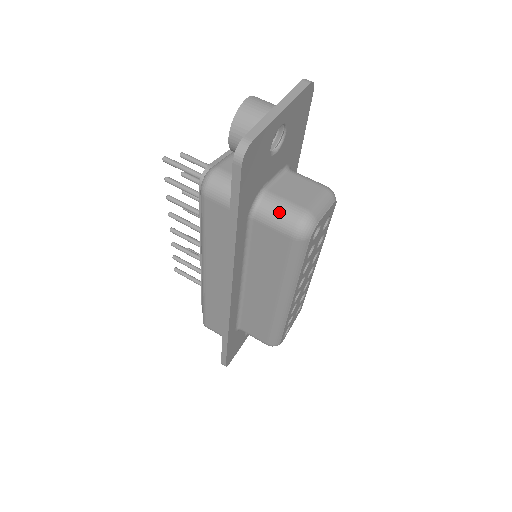
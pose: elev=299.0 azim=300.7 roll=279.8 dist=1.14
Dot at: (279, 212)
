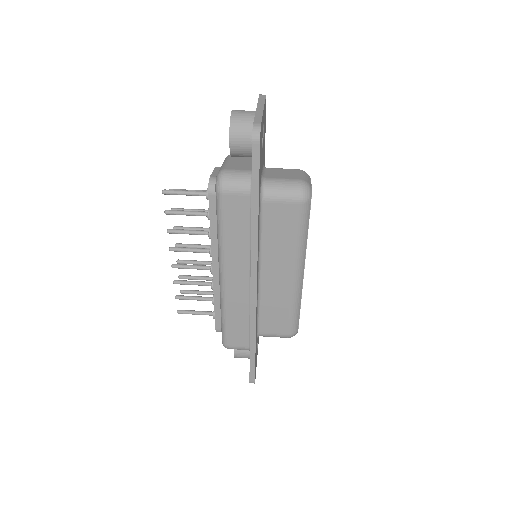
Dot at: (282, 187)
